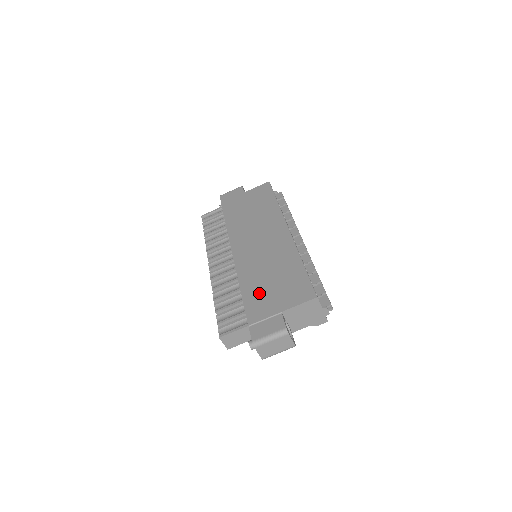
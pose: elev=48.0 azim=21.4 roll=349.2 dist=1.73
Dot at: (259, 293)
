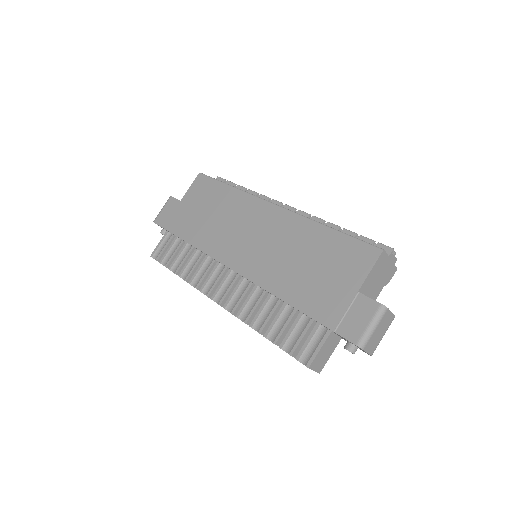
Dot at: (310, 289)
